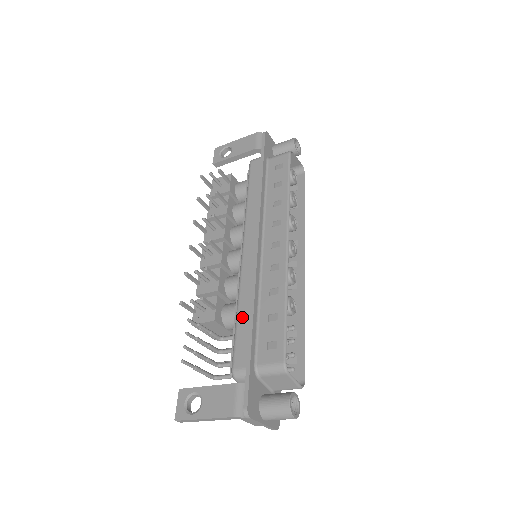
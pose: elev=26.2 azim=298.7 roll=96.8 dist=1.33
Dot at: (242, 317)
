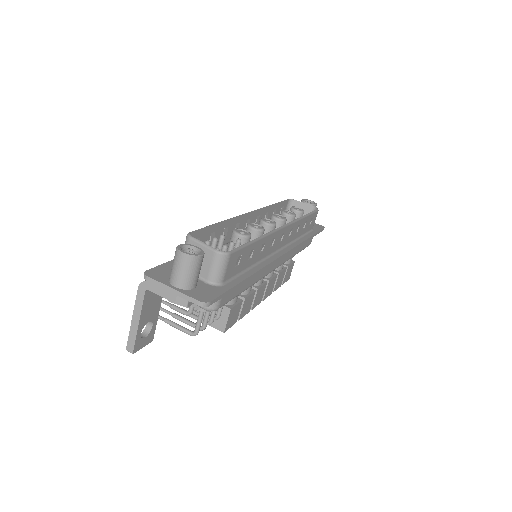
Dot at: occluded
